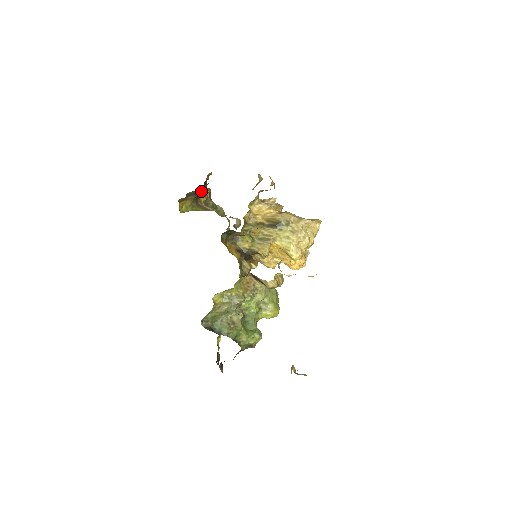
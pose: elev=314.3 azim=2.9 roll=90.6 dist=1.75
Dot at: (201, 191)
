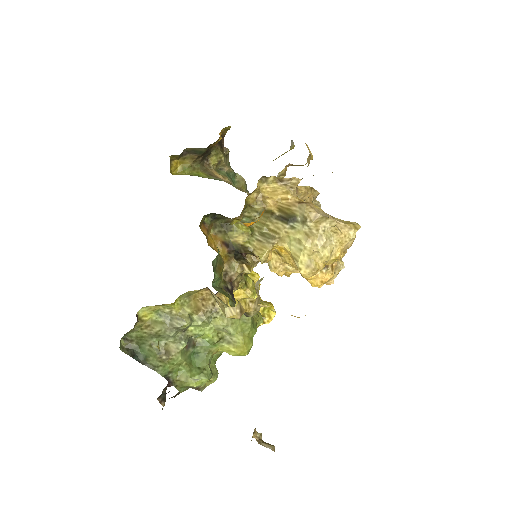
Dot at: (205, 150)
